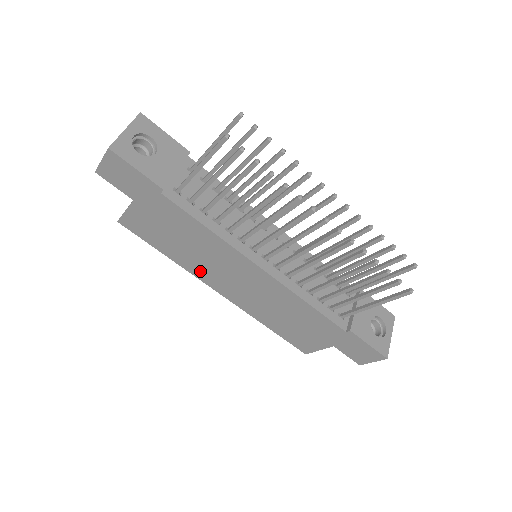
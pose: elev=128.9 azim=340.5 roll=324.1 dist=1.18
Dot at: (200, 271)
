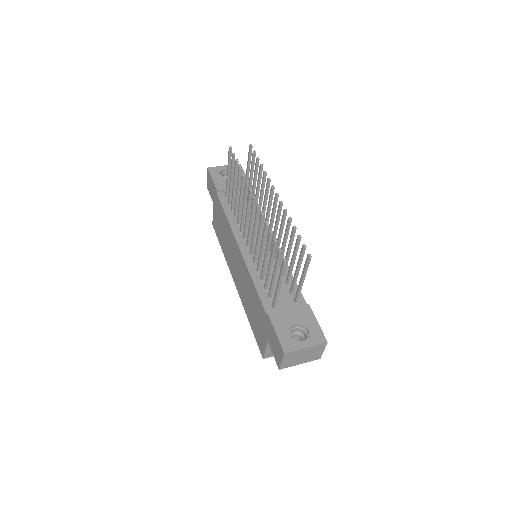
Dot at: (229, 261)
